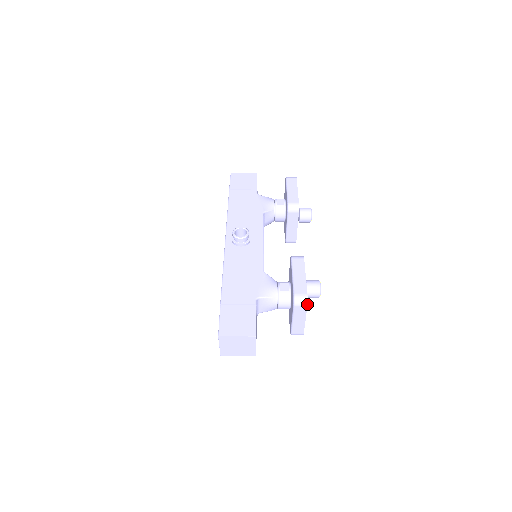
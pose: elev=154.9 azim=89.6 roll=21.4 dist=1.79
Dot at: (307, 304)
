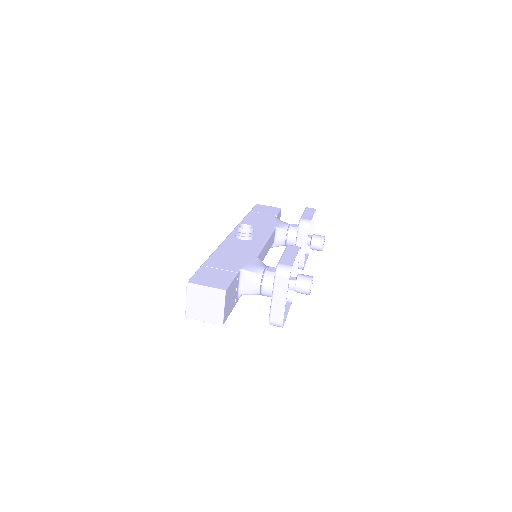
Dot at: (289, 275)
